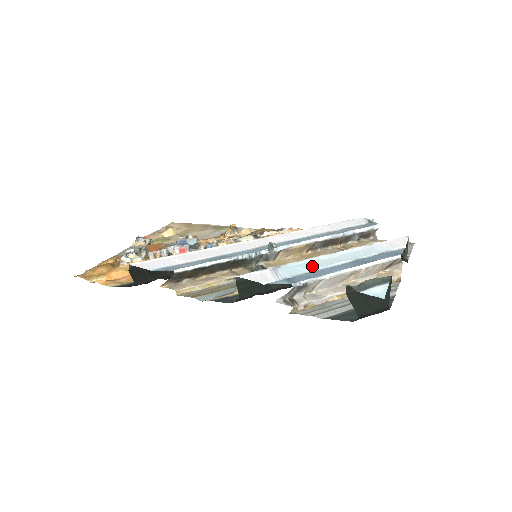
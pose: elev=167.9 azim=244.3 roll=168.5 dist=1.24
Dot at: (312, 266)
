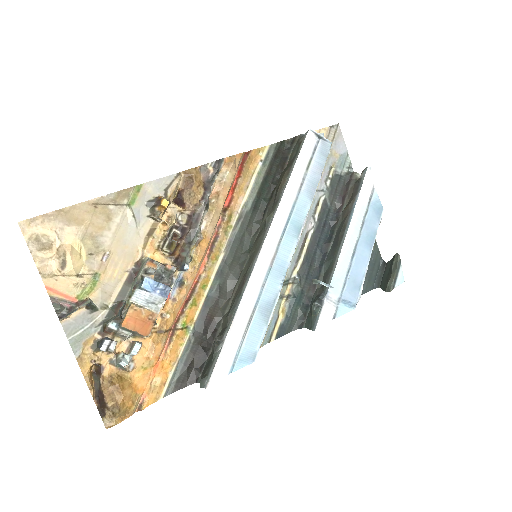
Dot at: (344, 270)
